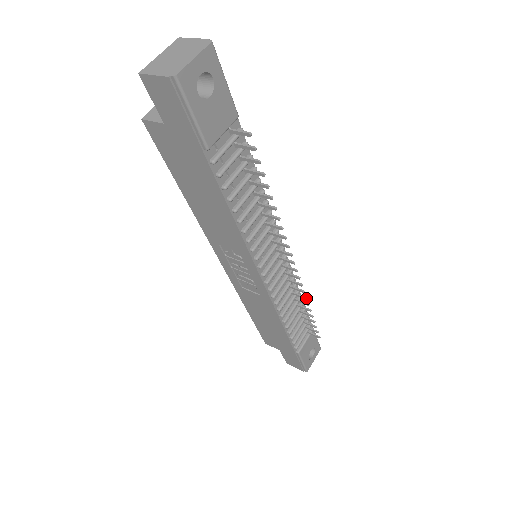
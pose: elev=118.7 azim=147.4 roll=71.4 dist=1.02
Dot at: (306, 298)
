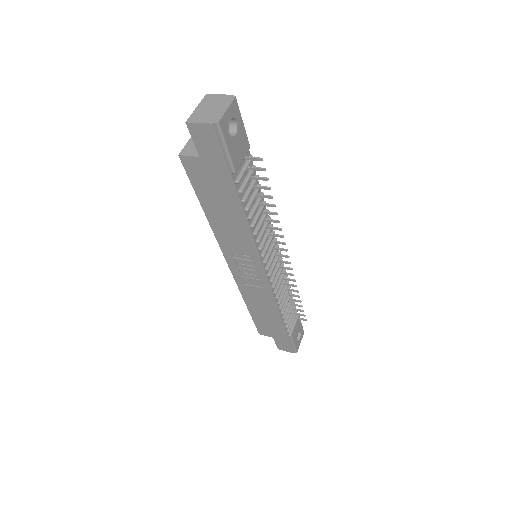
Dot at: (296, 286)
